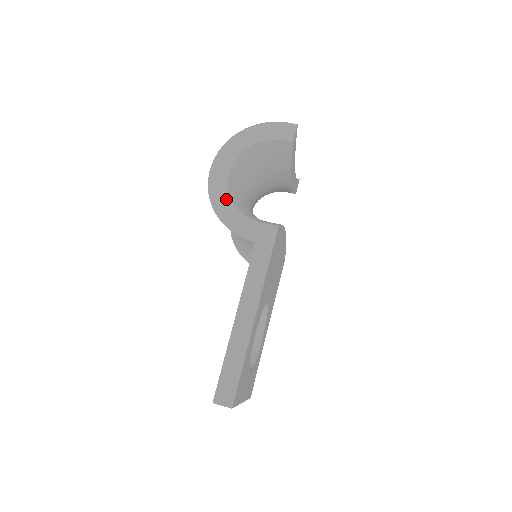
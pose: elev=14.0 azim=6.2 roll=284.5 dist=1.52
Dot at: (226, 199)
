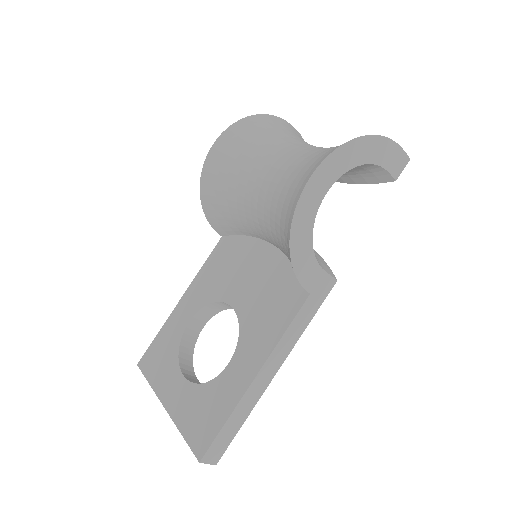
Dot at: (308, 229)
